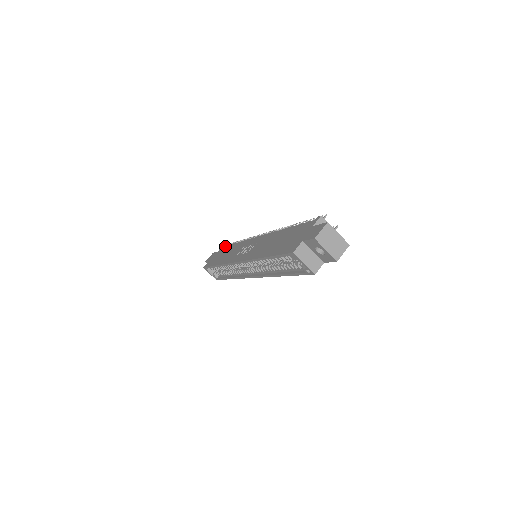
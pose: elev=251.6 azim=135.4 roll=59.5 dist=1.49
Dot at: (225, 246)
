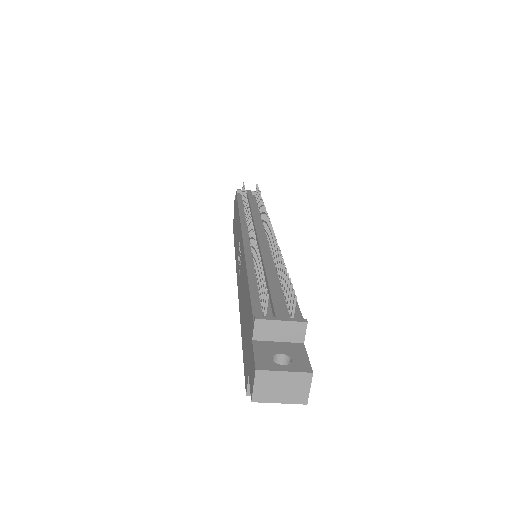
Dot at: occluded
